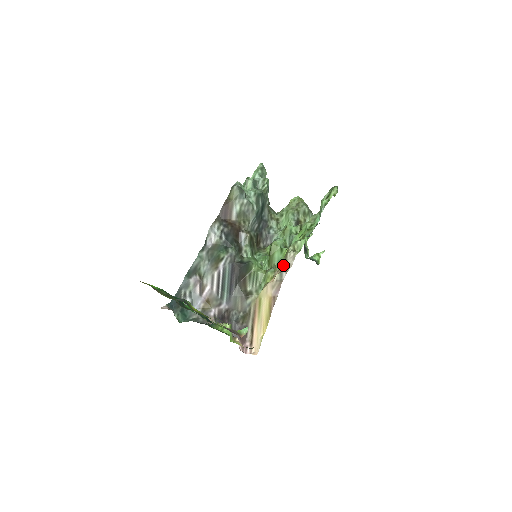
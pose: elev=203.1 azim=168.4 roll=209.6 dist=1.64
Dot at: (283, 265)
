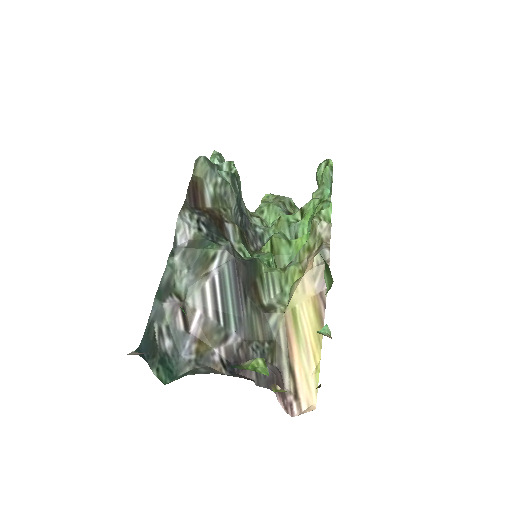
Dot at: (314, 246)
